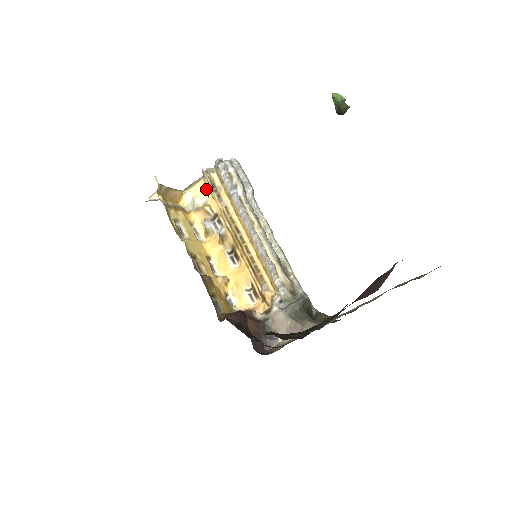
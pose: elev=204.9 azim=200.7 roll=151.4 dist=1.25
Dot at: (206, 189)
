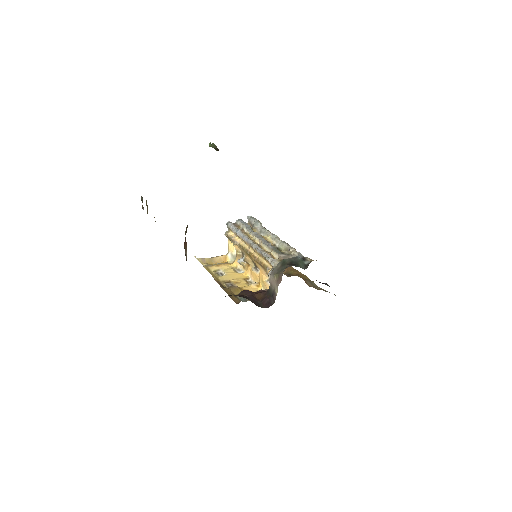
Dot at: occluded
